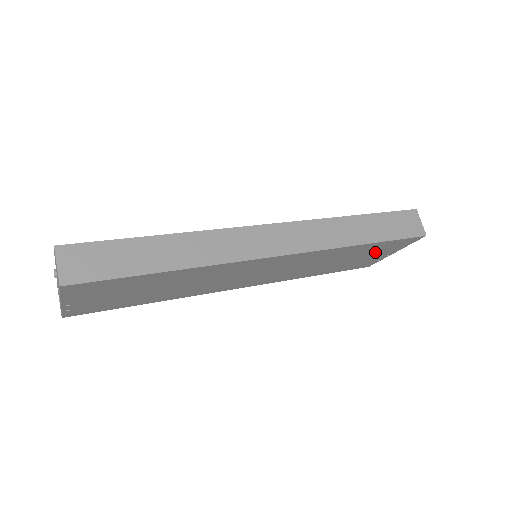
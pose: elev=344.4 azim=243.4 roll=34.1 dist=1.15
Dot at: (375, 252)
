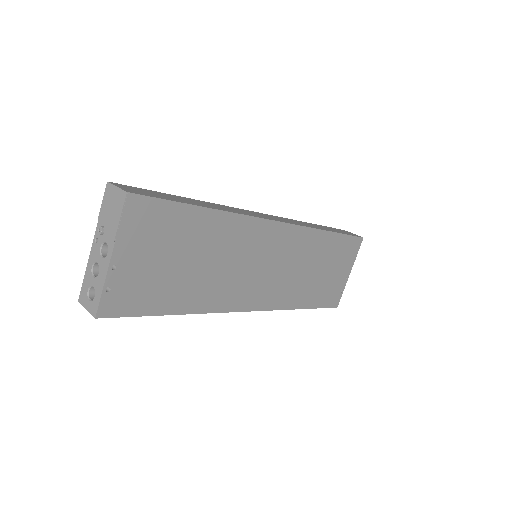
Dot at: (338, 262)
